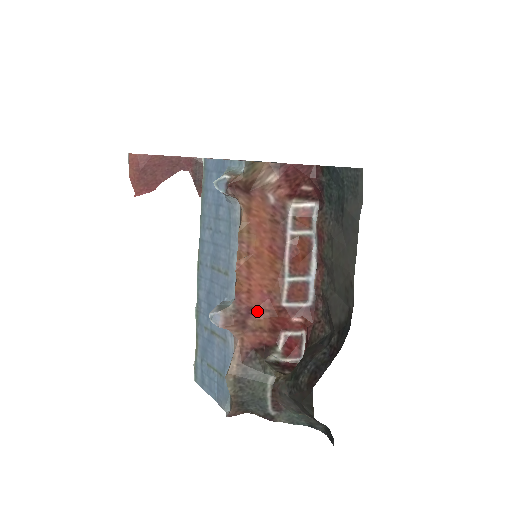
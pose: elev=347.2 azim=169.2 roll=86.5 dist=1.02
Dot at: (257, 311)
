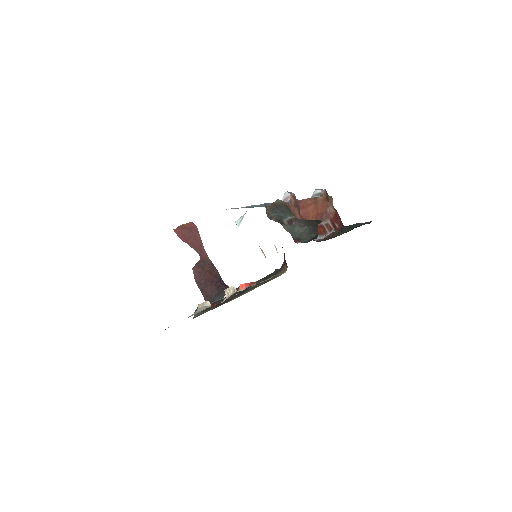
Dot at: (299, 213)
